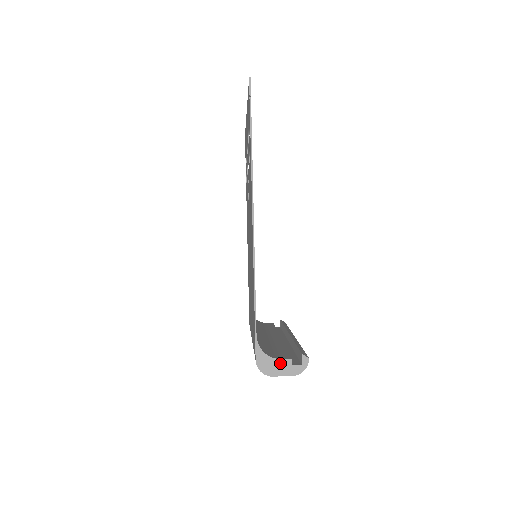
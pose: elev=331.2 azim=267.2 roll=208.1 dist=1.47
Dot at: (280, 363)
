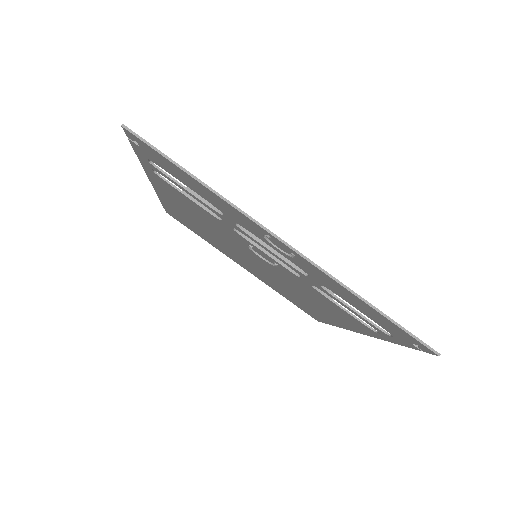
Dot at: occluded
